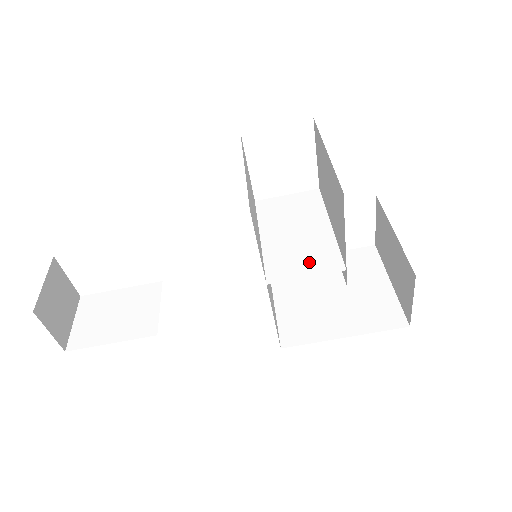
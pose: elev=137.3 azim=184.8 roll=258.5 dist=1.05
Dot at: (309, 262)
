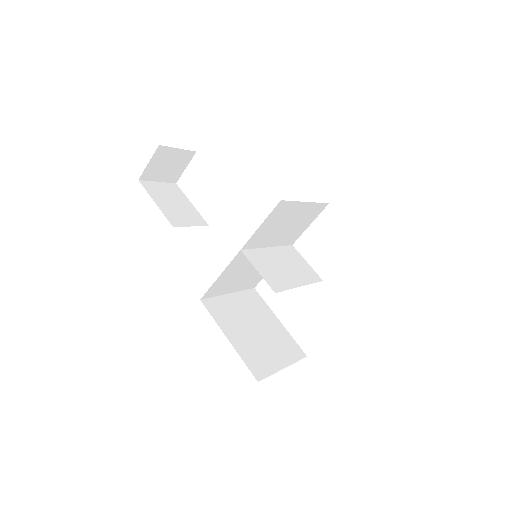
Dot at: (269, 273)
